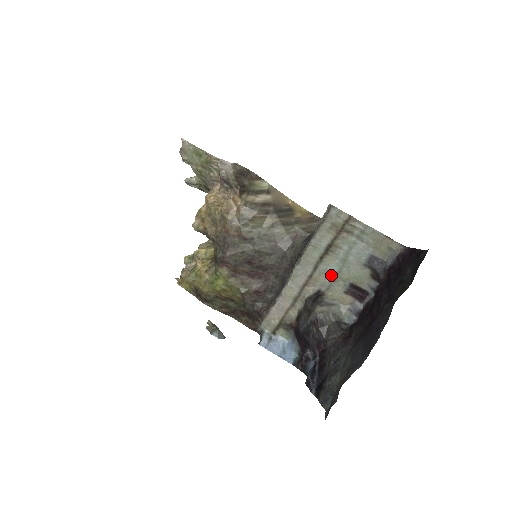
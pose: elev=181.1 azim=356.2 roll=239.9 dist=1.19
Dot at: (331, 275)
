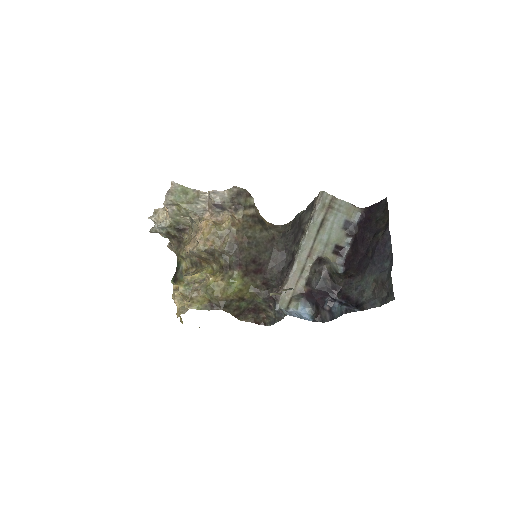
Dot at: (324, 242)
